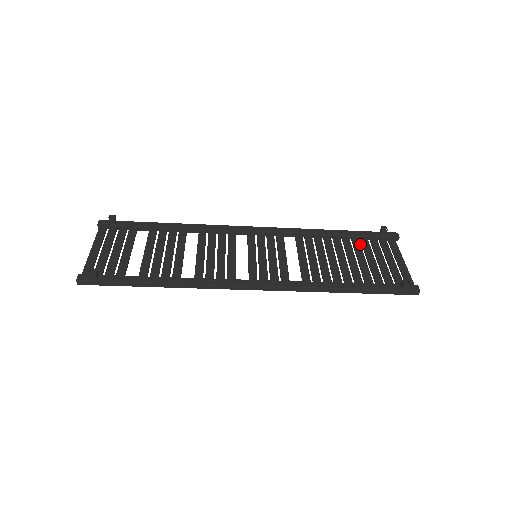
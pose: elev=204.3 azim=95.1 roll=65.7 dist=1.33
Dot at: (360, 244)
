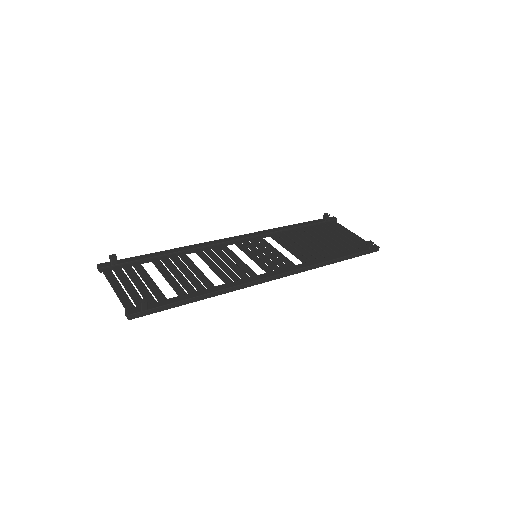
Dot at: (317, 229)
